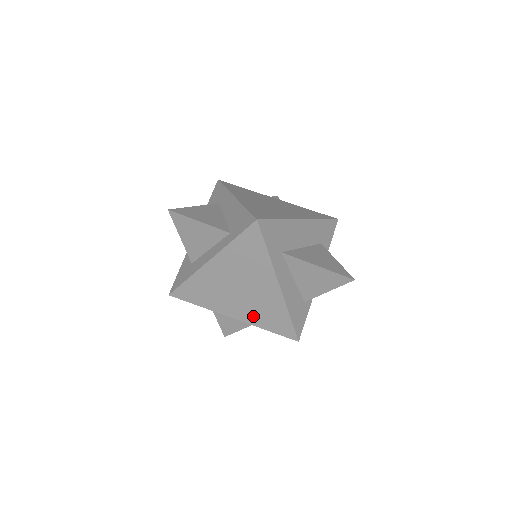
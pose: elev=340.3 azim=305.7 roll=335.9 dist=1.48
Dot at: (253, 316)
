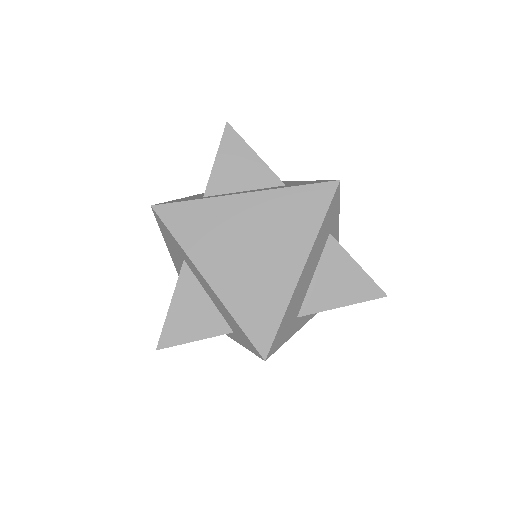
Dot at: occluded
